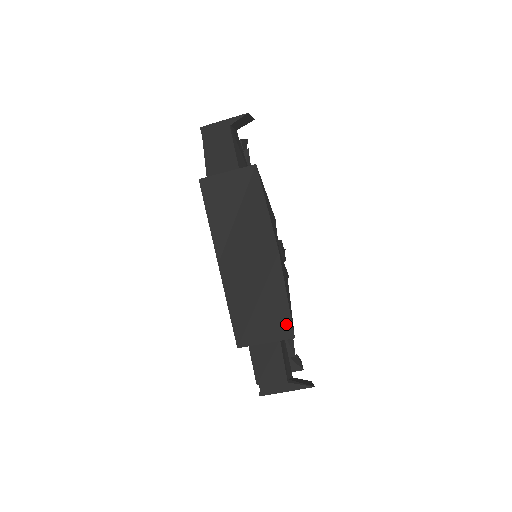
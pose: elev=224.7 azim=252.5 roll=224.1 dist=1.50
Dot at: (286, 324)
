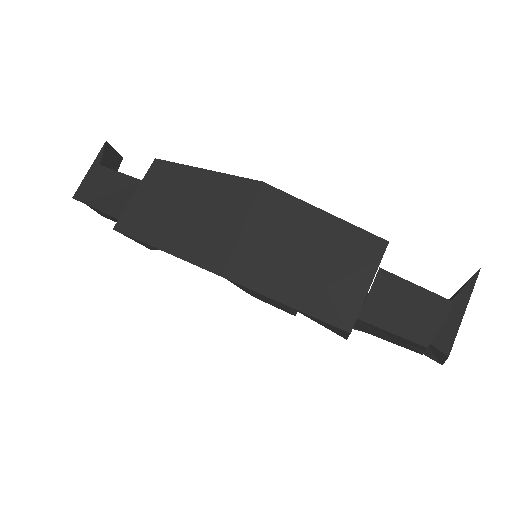
Dot at: (361, 239)
